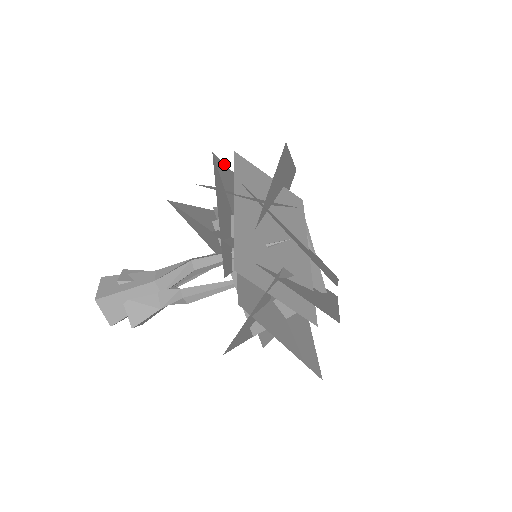
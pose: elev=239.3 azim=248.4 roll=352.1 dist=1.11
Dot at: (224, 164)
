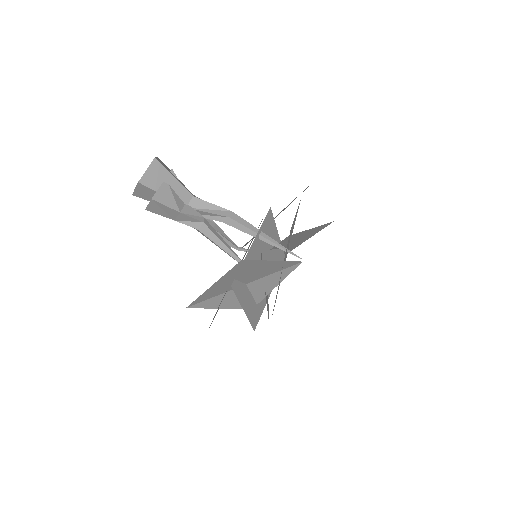
Dot at: occluded
